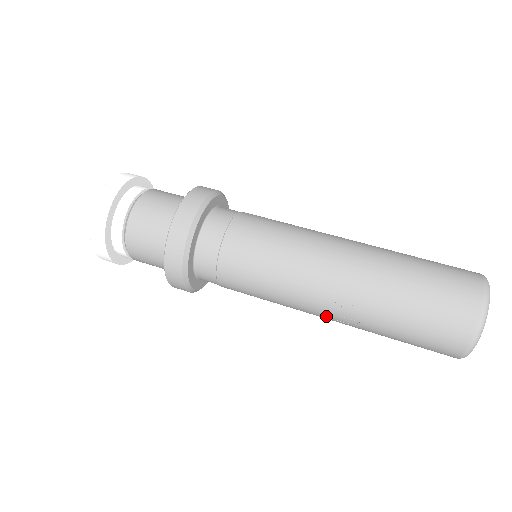
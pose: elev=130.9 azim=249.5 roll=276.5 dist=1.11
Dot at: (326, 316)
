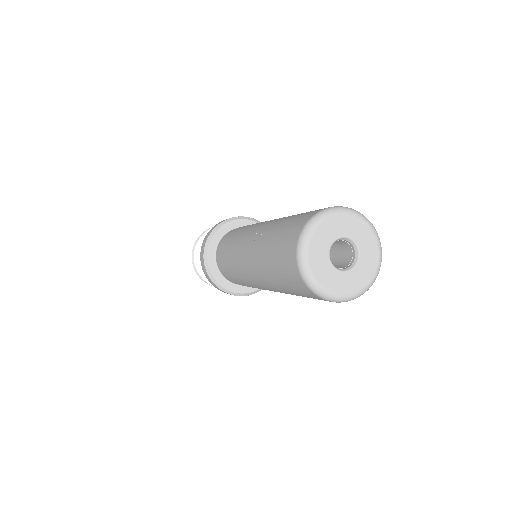
Dot at: (250, 241)
